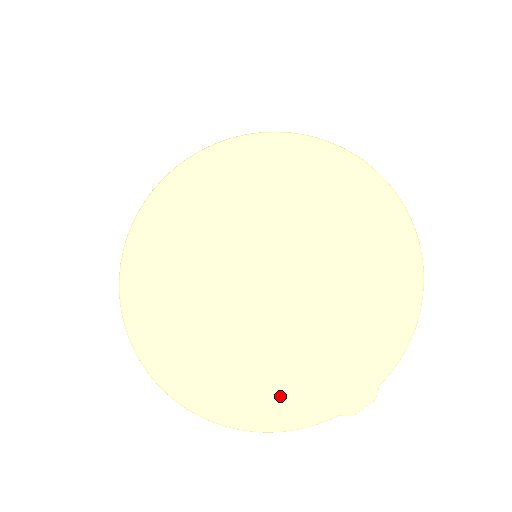
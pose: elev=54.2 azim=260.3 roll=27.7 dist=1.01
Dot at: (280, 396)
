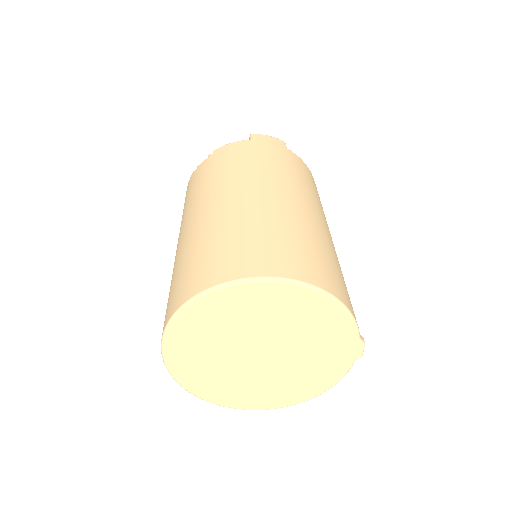
Dot at: (317, 377)
